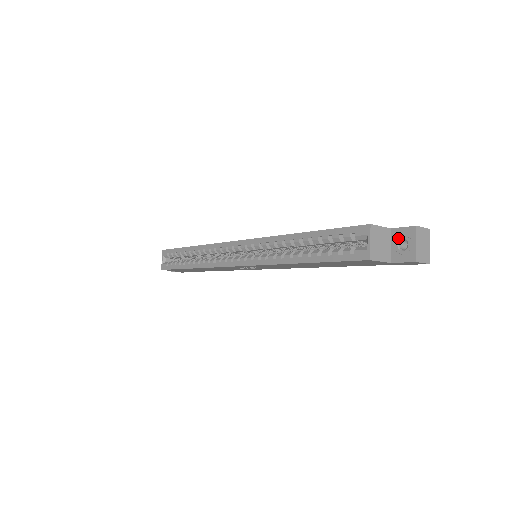
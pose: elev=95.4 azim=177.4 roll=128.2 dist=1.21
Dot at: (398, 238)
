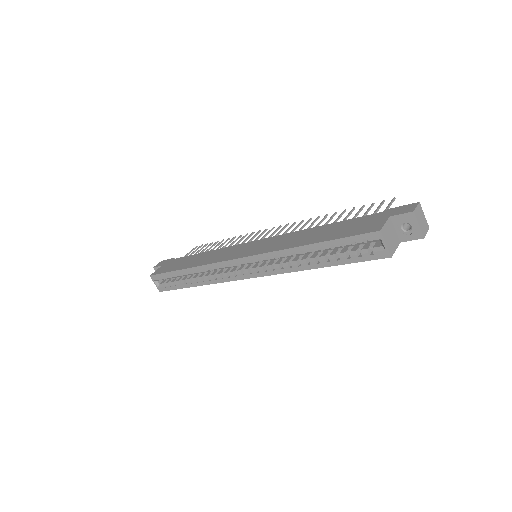
Dot at: (400, 223)
